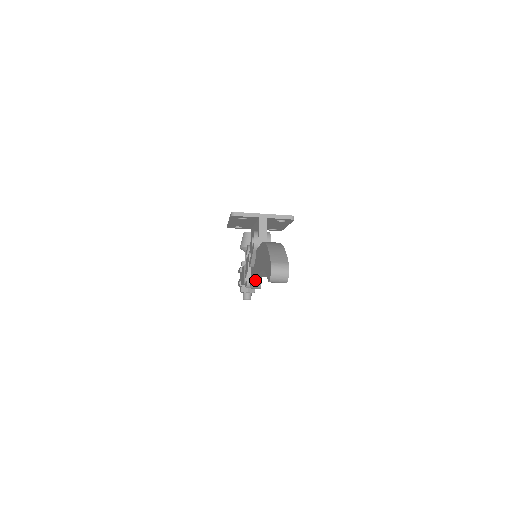
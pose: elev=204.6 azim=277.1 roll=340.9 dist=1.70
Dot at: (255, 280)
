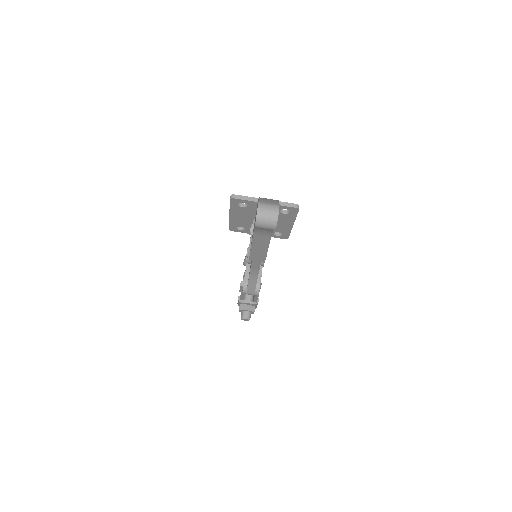
Dot at: (252, 278)
